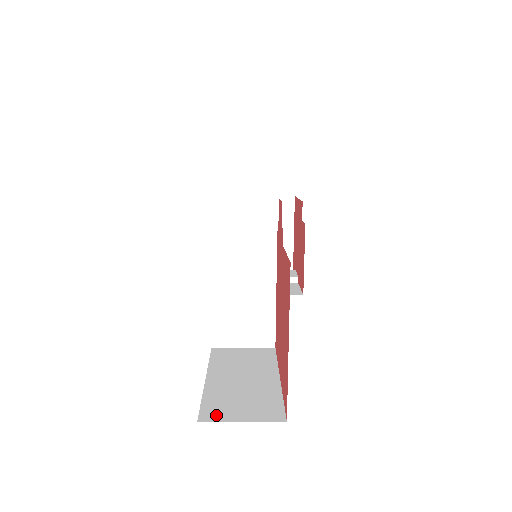
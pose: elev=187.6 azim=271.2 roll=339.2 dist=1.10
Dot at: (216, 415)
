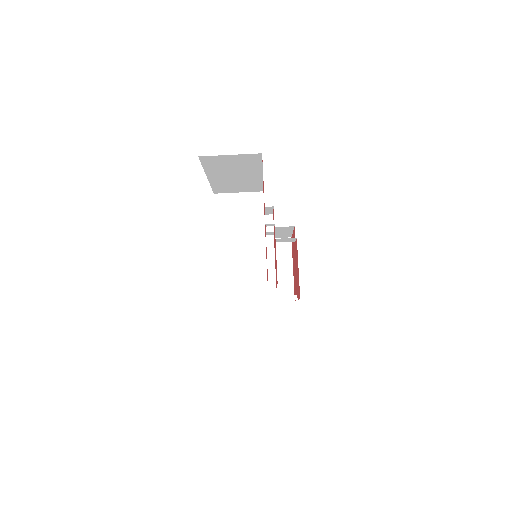
Dot at: occluded
